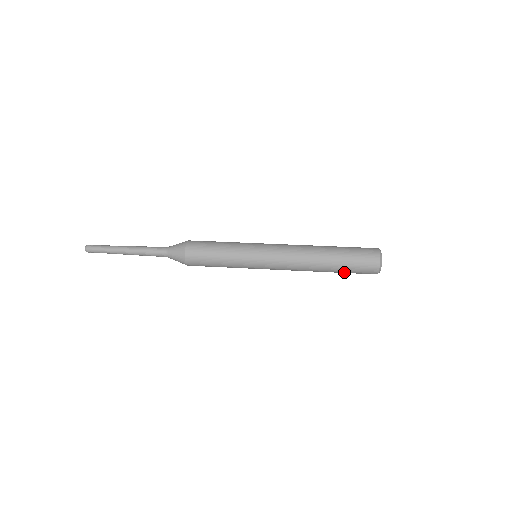
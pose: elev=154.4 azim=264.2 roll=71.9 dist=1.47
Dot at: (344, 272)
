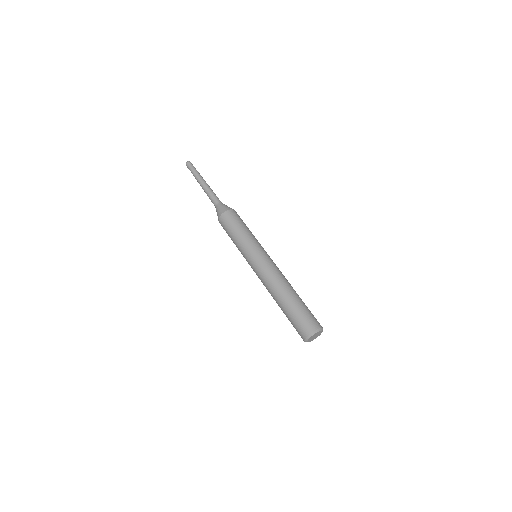
Dot at: (288, 319)
